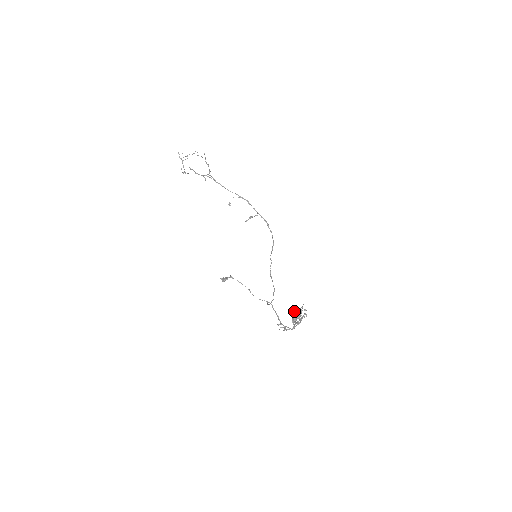
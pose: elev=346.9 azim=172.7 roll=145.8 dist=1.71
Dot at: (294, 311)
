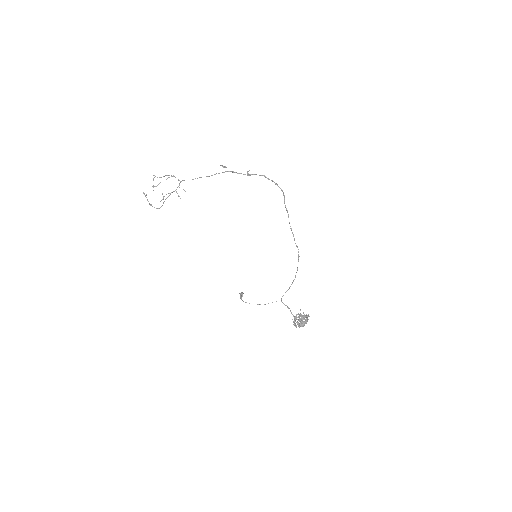
Dot at: (295, 319)
